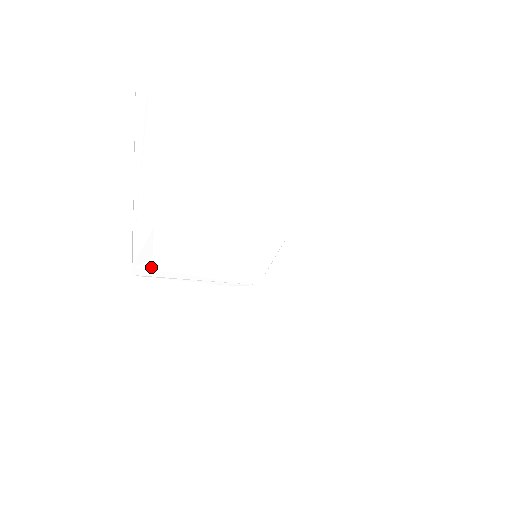
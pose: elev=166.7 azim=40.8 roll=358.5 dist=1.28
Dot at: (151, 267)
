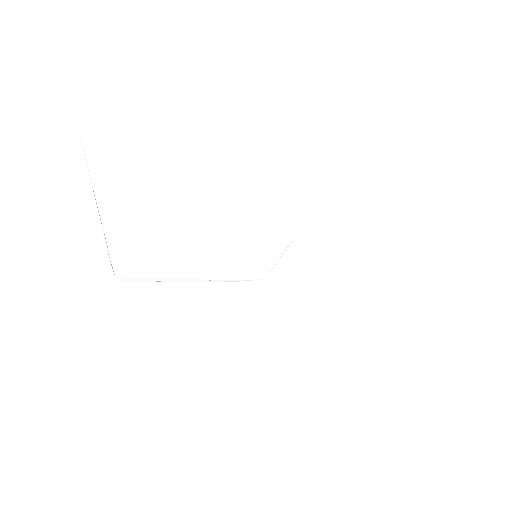
Dot at: (135, 275)
